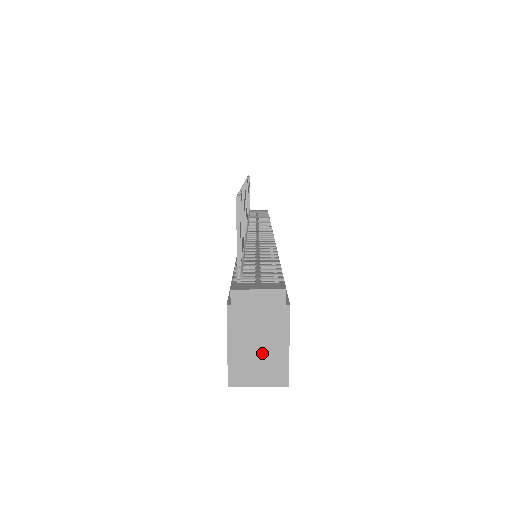
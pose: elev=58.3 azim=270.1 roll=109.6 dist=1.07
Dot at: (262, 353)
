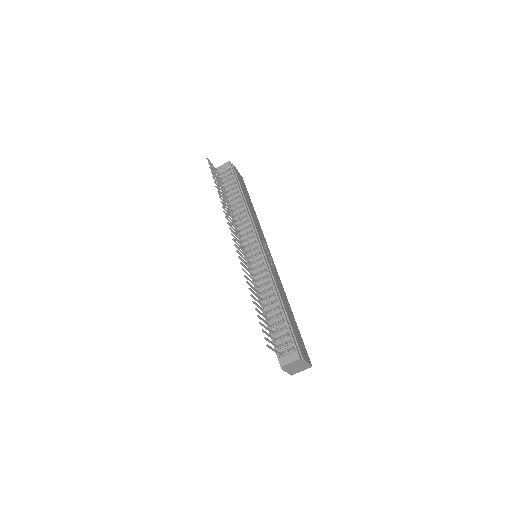
Dot at: (299, 368)
